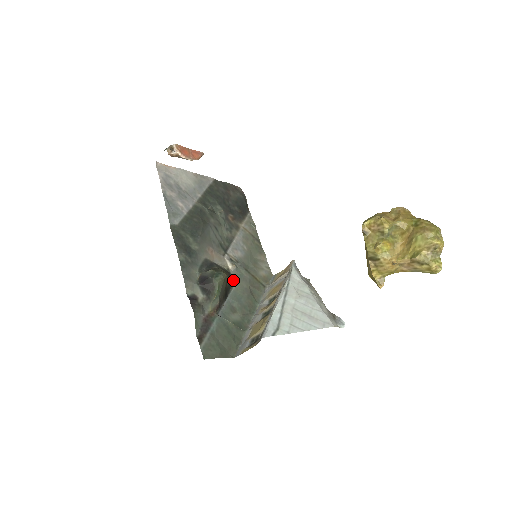
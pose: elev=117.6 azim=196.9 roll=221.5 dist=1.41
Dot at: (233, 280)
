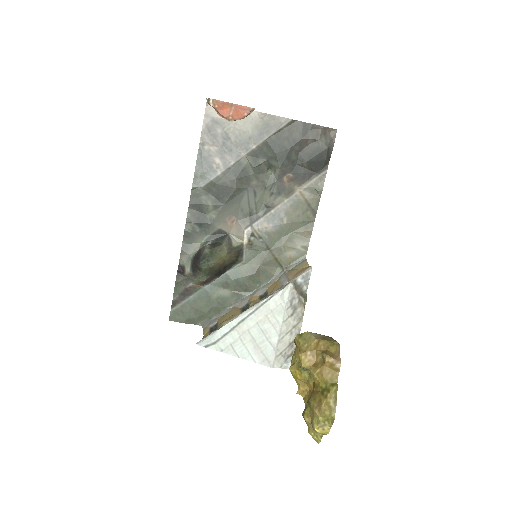
Dot at: (242, 256)
